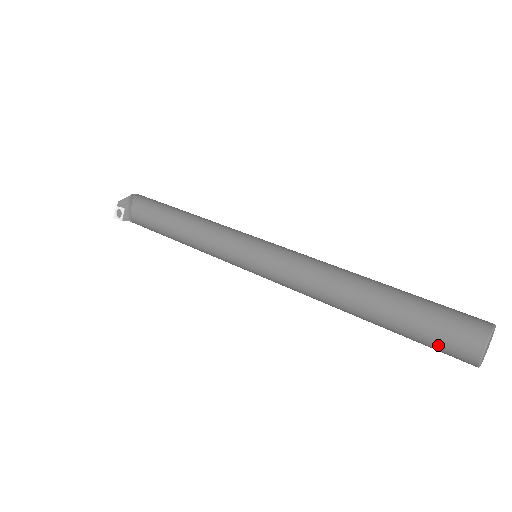
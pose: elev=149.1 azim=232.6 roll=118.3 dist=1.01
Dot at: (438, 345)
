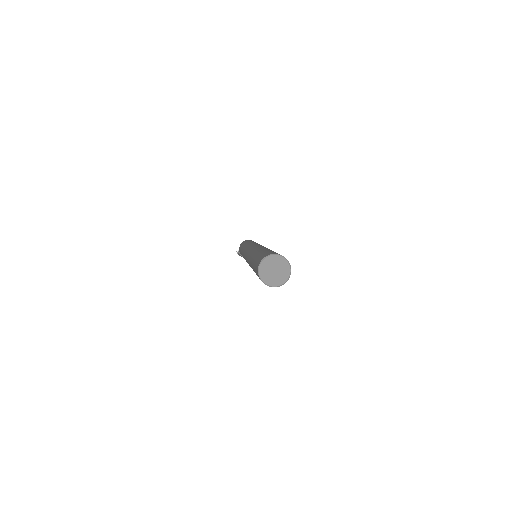
Dot at: (258, 259)
